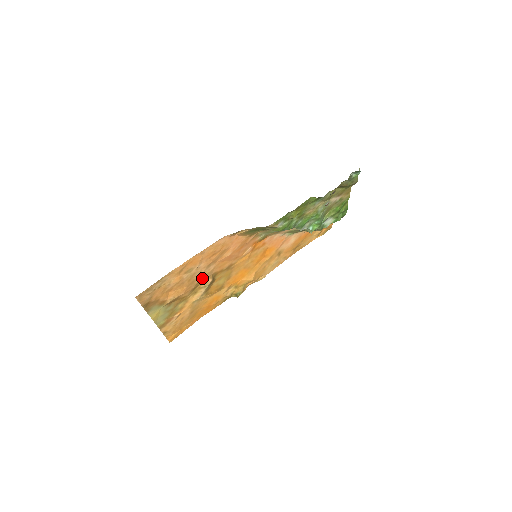
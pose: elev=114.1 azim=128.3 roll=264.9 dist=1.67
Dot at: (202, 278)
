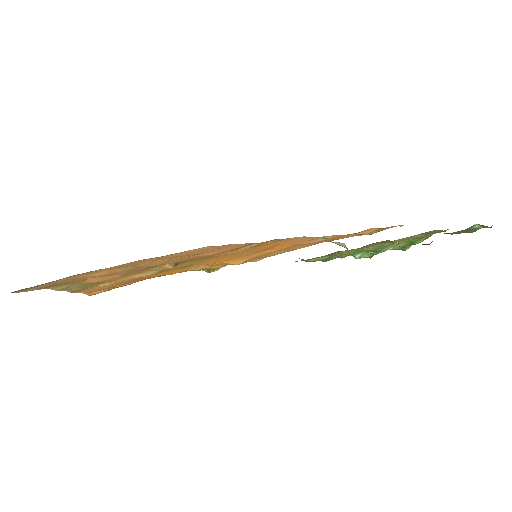
Dot at: occluded
